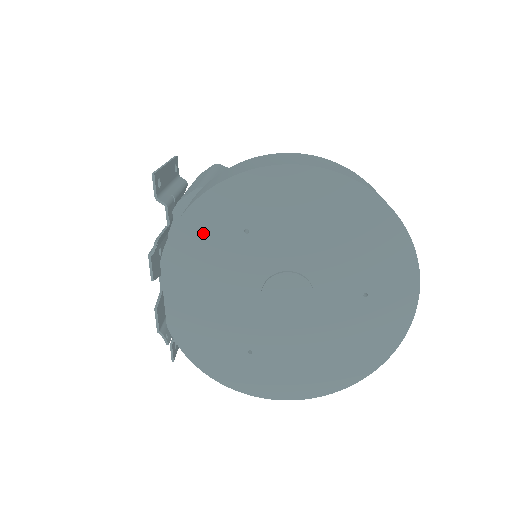
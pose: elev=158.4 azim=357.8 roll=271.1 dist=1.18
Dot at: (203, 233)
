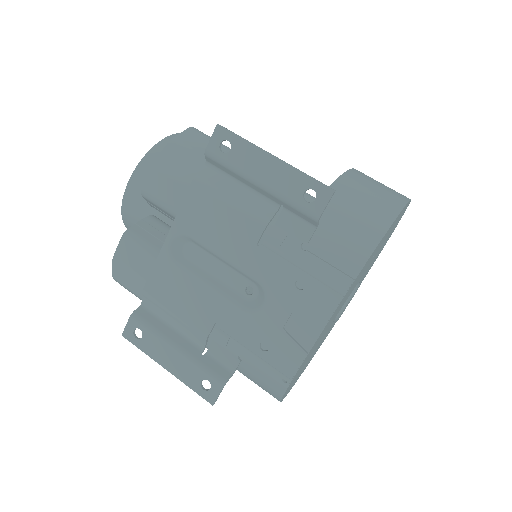
Dot at: occluded
